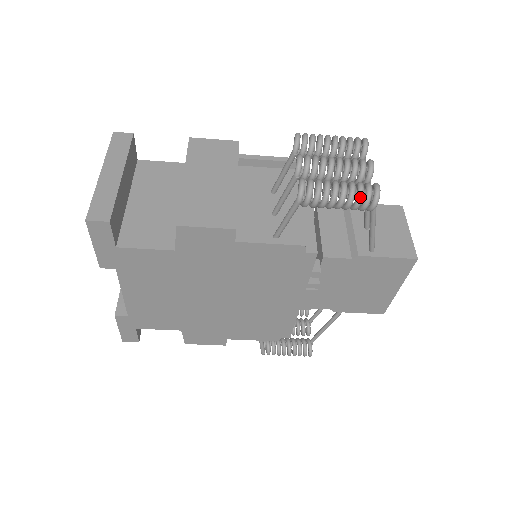
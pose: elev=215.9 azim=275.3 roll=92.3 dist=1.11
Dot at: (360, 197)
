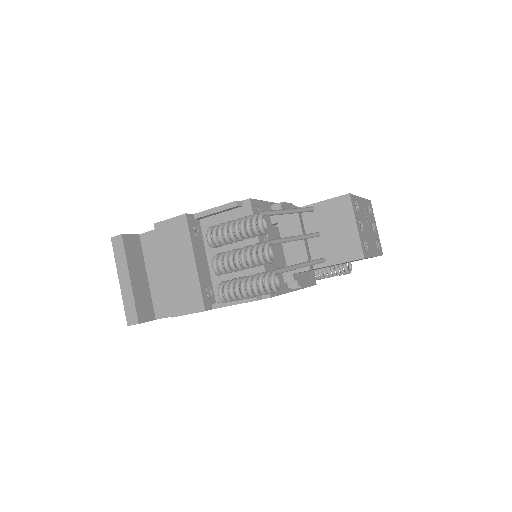
Dot at: (262, 293)
